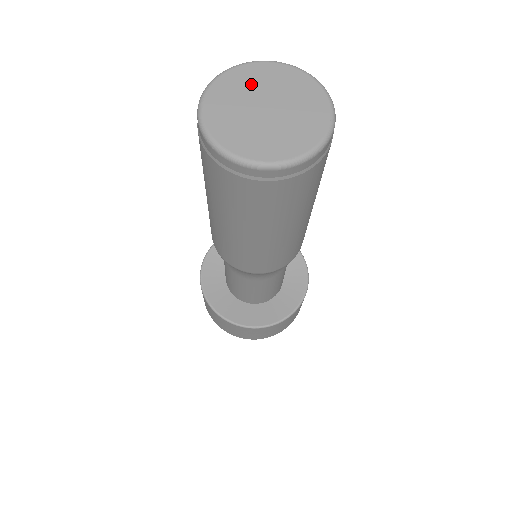
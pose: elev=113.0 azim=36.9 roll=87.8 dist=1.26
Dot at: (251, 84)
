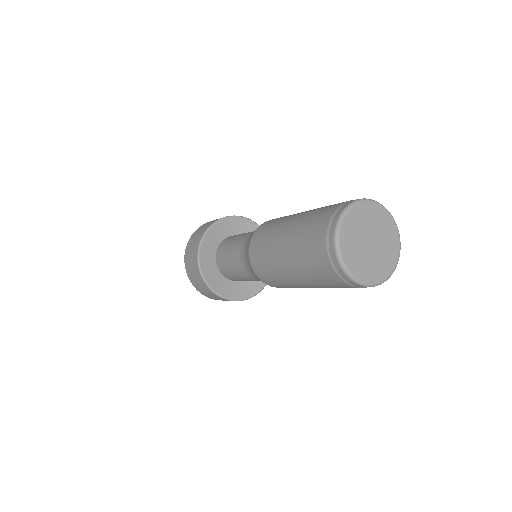
Dot at: (373, 220)
